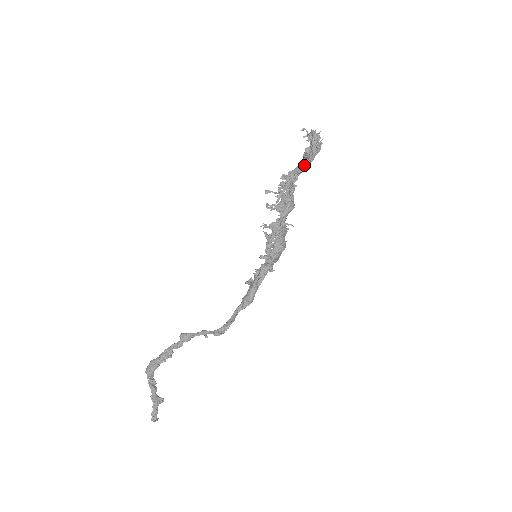
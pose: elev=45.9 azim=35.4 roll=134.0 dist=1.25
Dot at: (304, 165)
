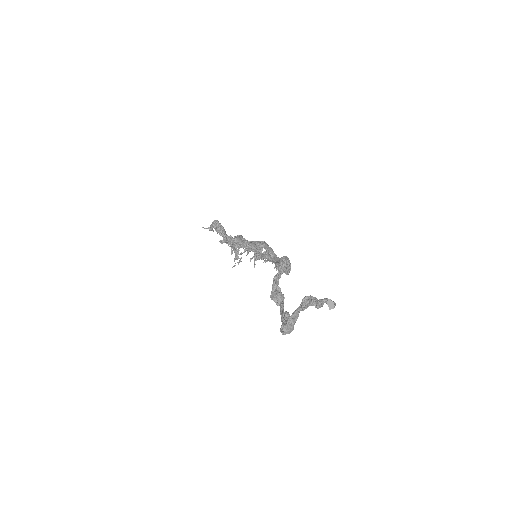
Dot at: (222, 231)
